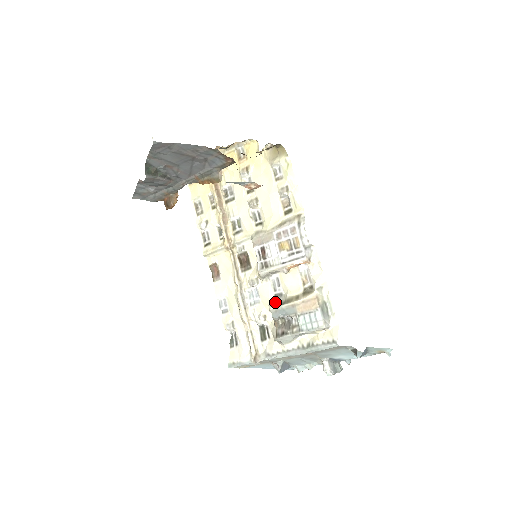
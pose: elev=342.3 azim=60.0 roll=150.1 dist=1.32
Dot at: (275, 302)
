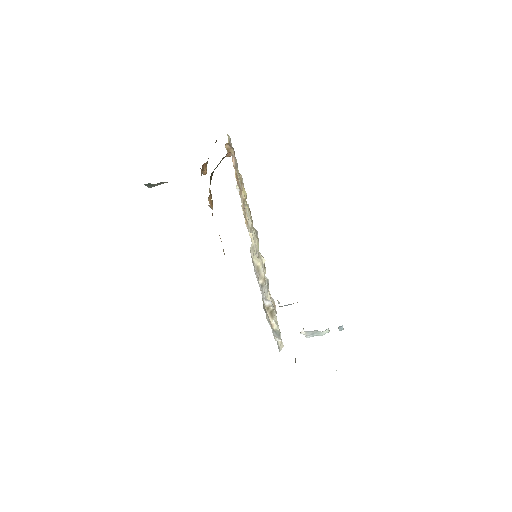
Dot at: (264, 291)
